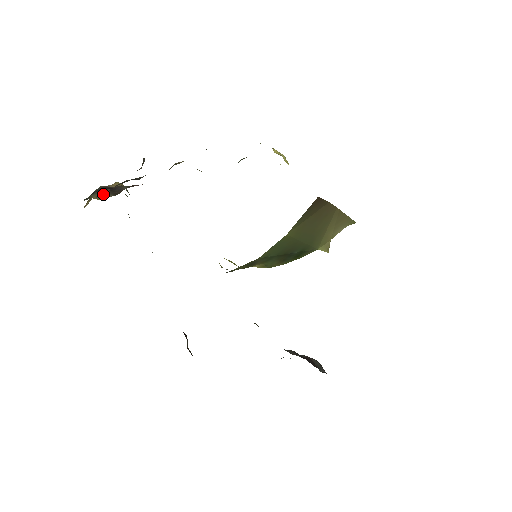
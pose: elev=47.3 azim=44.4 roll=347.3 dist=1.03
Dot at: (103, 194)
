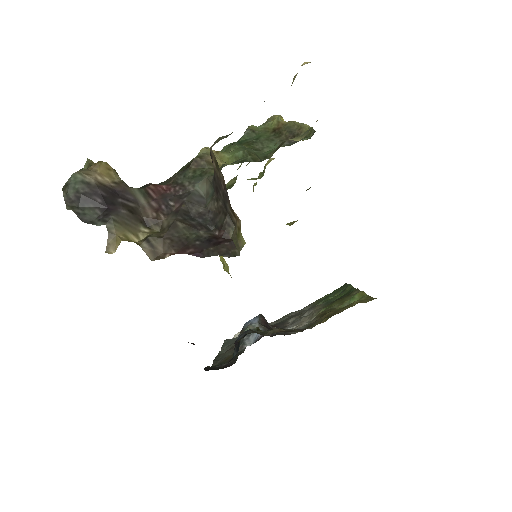
Dot at: (157, 251)
